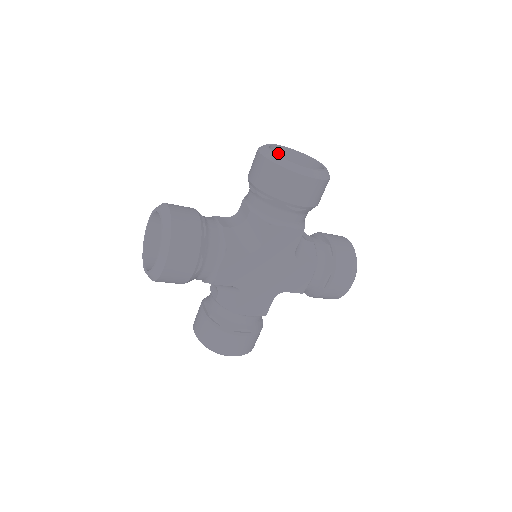
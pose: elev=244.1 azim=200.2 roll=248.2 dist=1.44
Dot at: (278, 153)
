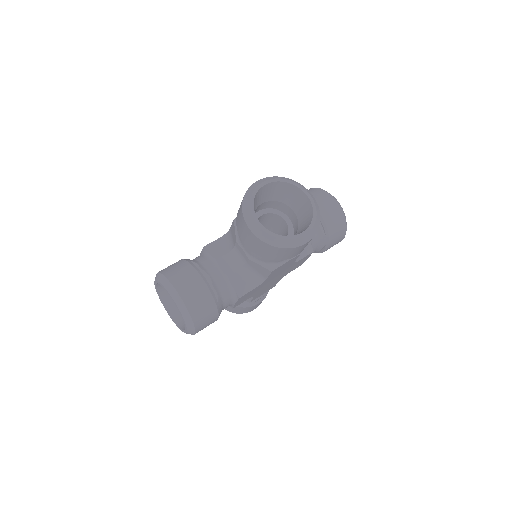
Dot at: (260, 193)
